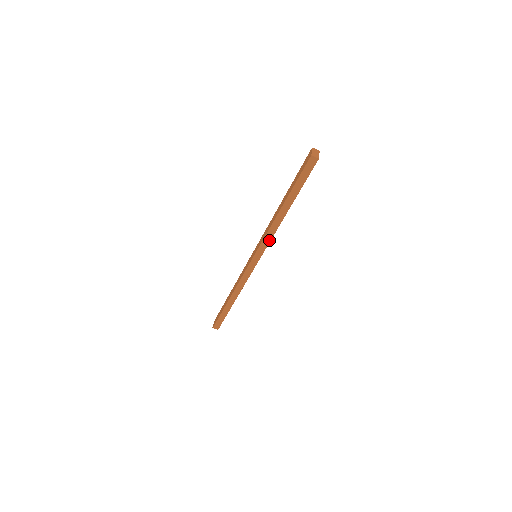
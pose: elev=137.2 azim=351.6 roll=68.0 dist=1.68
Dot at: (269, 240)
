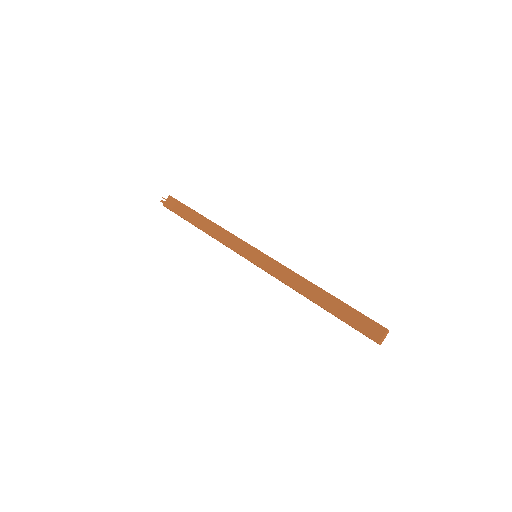
Dot at: (279, 280)
